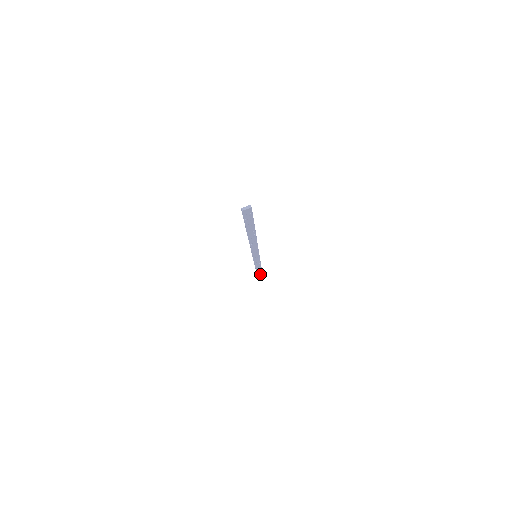
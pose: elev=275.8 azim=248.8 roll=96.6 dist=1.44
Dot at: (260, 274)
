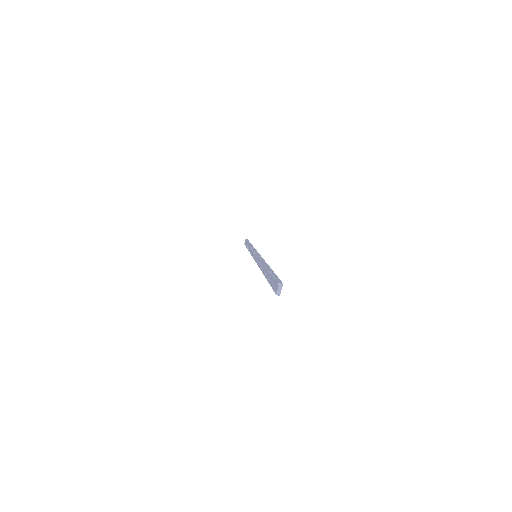
Dot at: occluded
